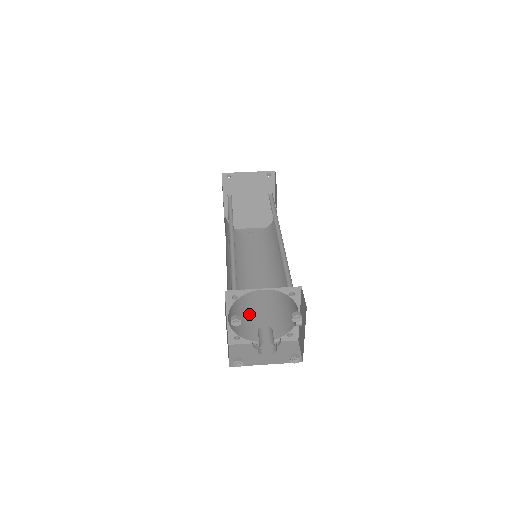
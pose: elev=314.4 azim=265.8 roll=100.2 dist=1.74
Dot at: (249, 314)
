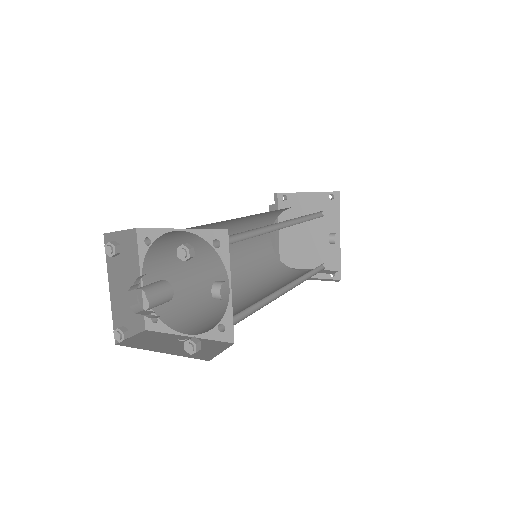
Dot at: (205, 312)
